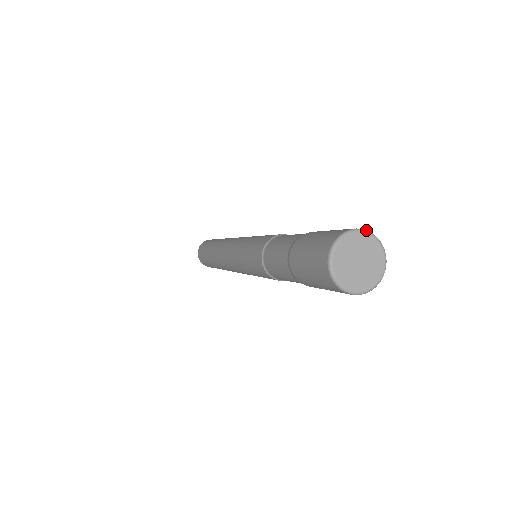
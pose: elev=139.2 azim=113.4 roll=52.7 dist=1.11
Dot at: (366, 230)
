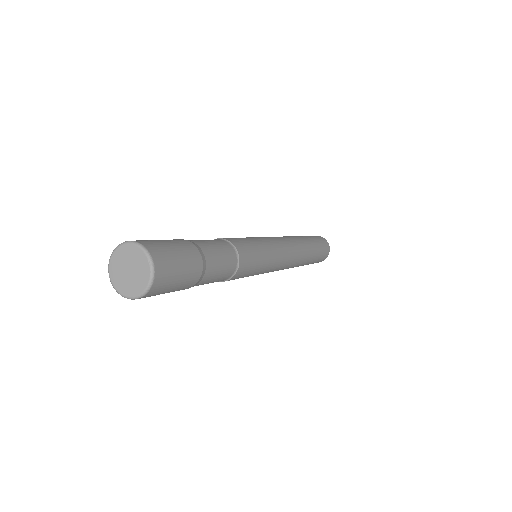
Dot at: (148, 252)
